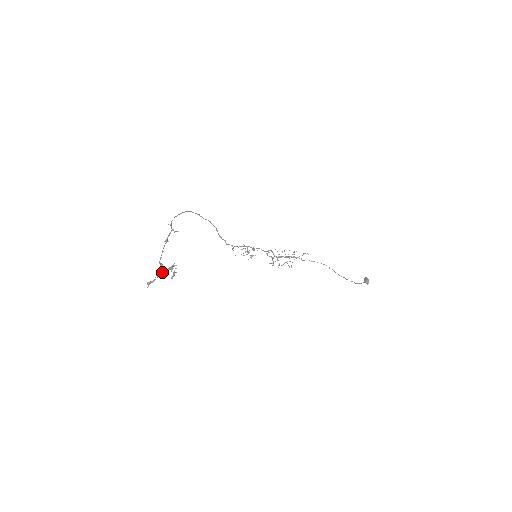
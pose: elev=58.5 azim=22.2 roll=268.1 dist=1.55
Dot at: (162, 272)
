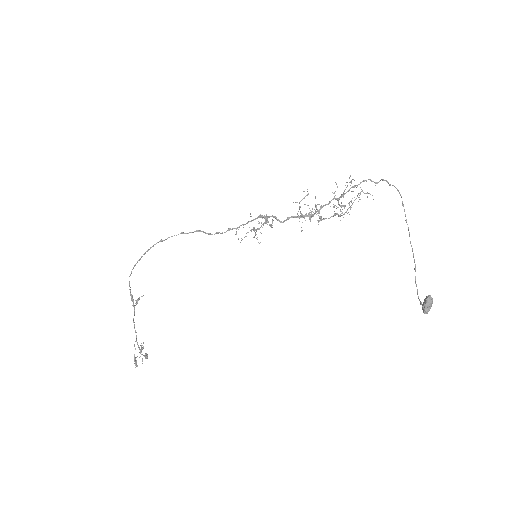
Dot at: (134, 361)
